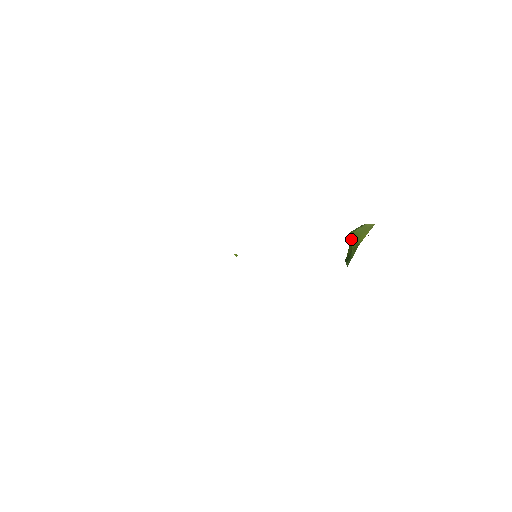
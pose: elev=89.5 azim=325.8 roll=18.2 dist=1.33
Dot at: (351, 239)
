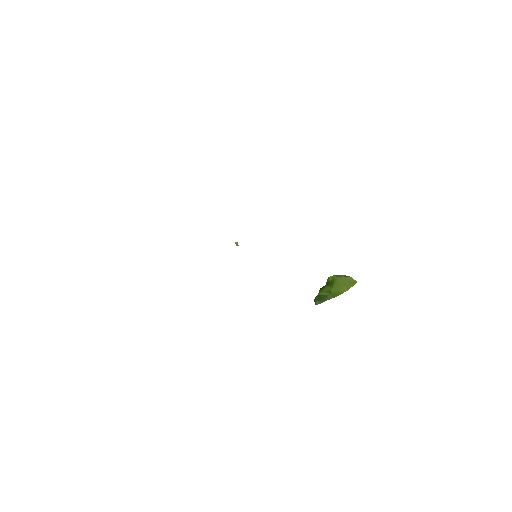
Dot at: (332, 283)
